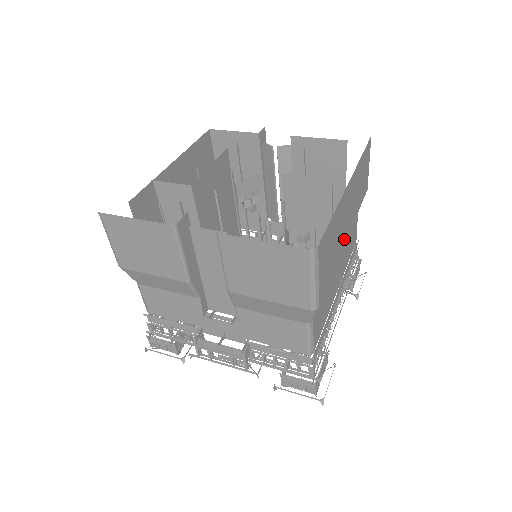
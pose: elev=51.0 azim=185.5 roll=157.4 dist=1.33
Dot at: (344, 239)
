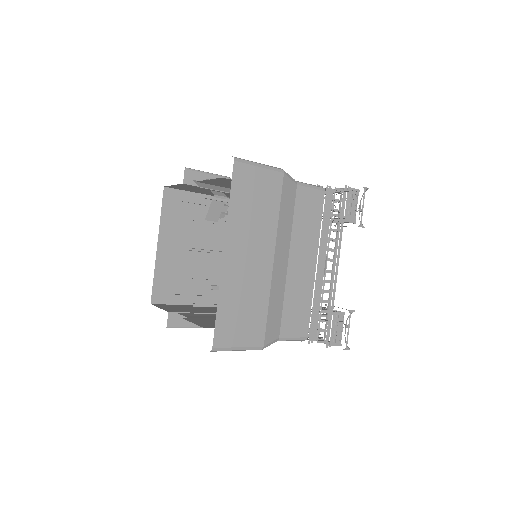
Dot at: (266, 269)
